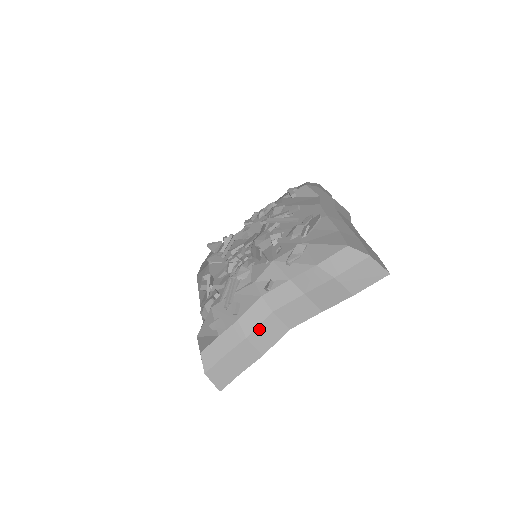
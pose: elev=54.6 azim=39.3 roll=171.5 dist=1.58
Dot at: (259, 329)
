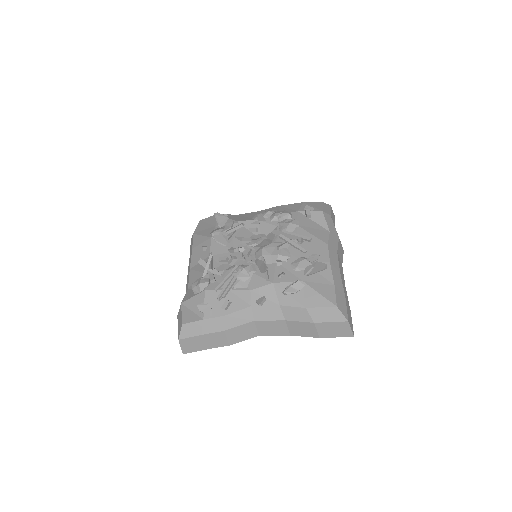
Dot at: (237, 328)
